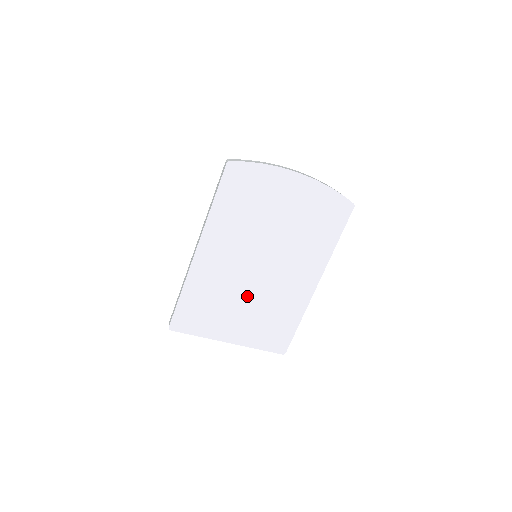
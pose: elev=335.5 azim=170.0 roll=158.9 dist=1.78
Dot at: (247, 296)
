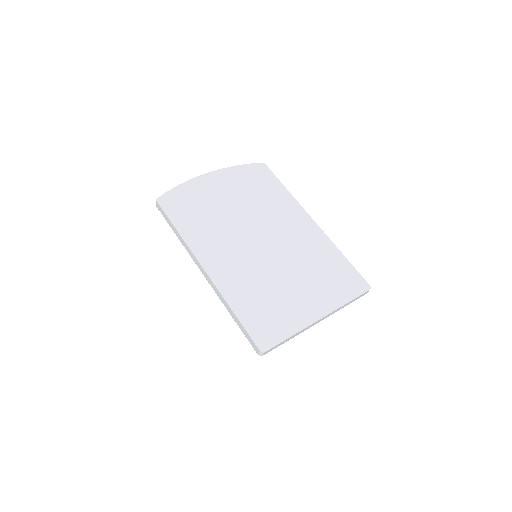
Dot at: (282, 269)
